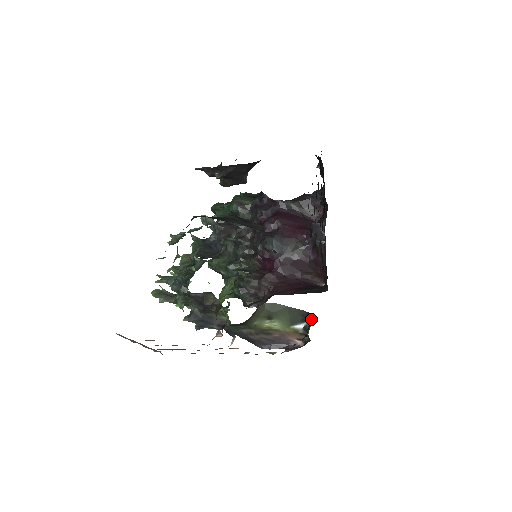
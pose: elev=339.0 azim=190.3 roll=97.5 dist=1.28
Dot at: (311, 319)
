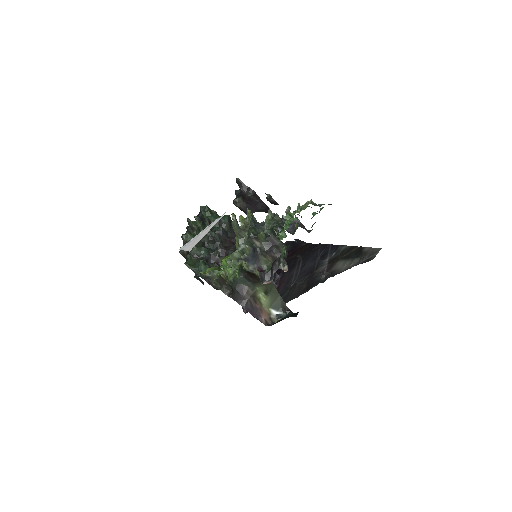
Dot at: (287, 313)
